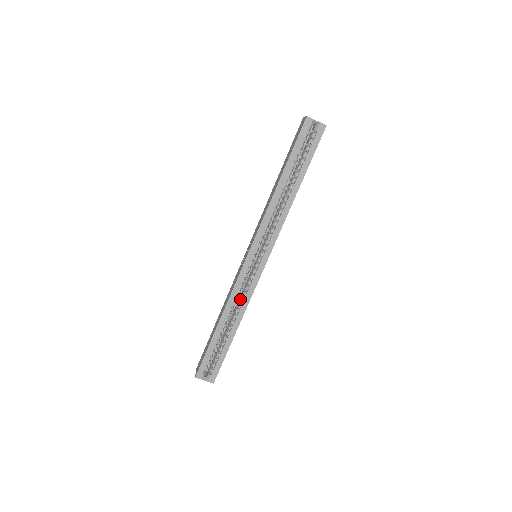
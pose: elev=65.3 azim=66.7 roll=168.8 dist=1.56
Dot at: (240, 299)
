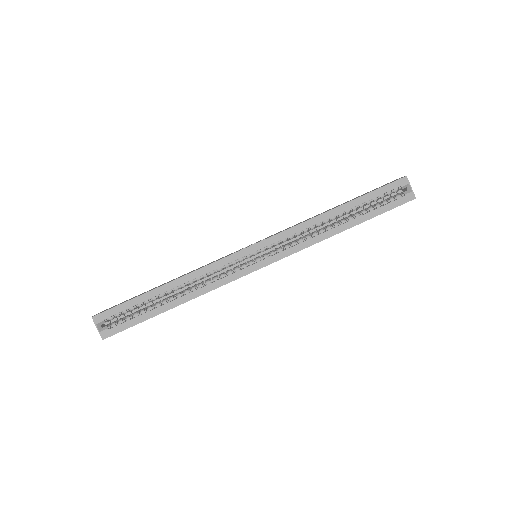
Dot at: (207, 280)
